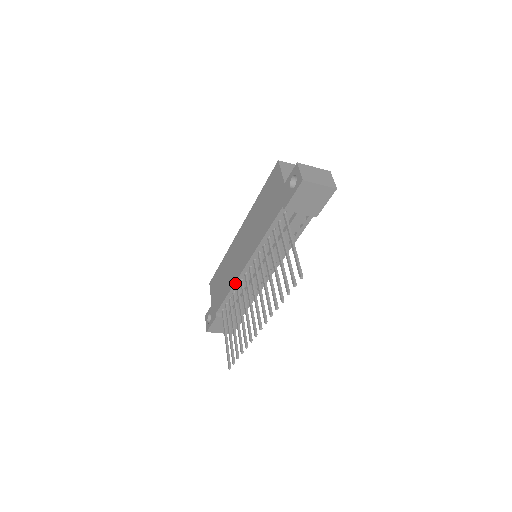
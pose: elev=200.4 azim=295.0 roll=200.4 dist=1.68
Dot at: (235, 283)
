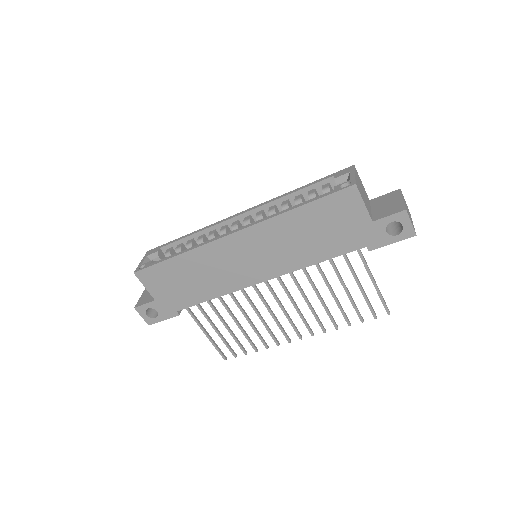
Dot at: occluded
